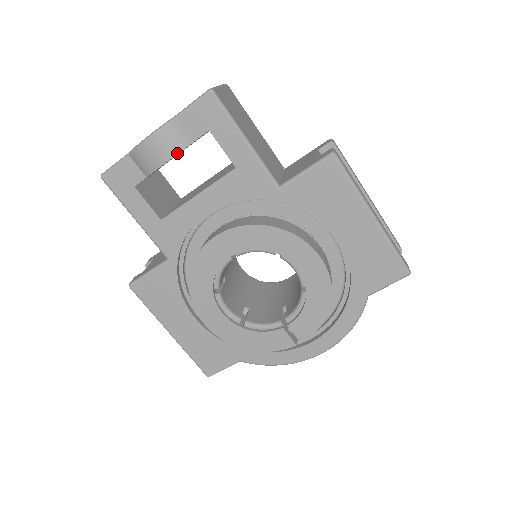
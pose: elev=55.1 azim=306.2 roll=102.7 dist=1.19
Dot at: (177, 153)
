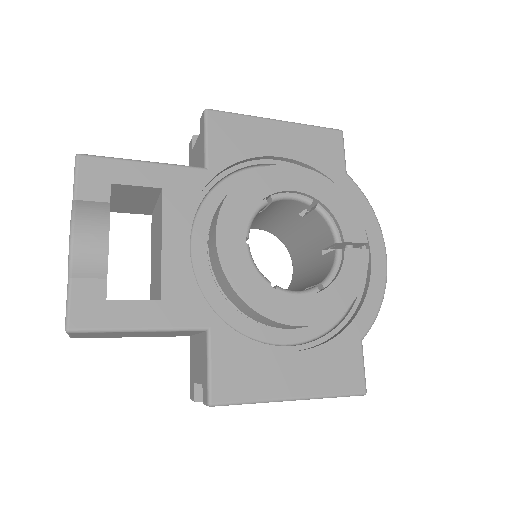
Dot at: (108, 220)
